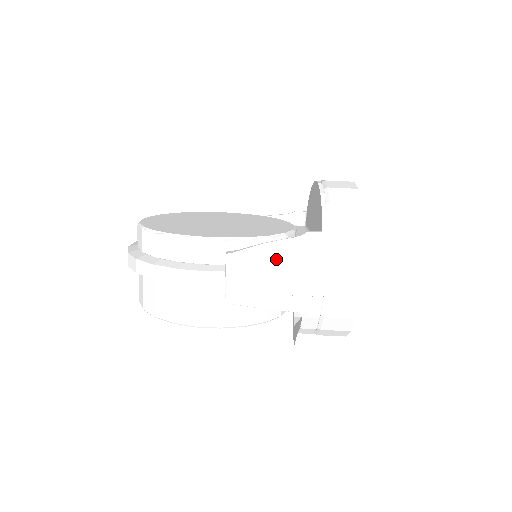
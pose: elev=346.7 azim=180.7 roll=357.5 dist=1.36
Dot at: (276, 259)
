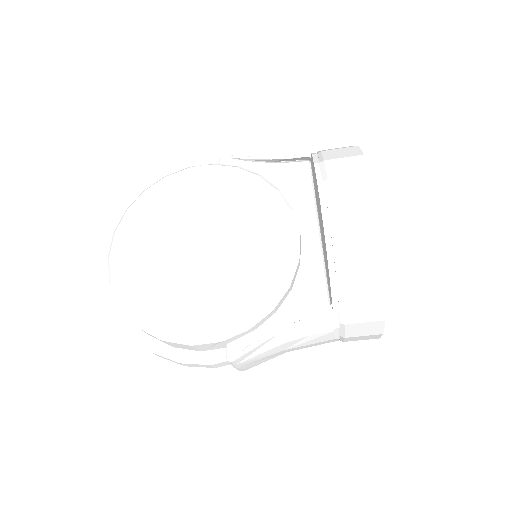
Dot at: (282, 344)
